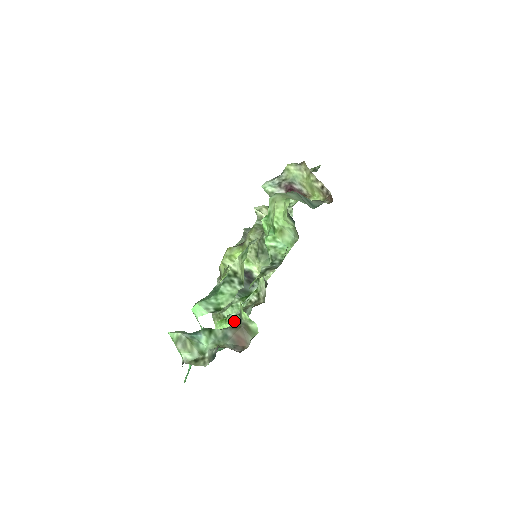
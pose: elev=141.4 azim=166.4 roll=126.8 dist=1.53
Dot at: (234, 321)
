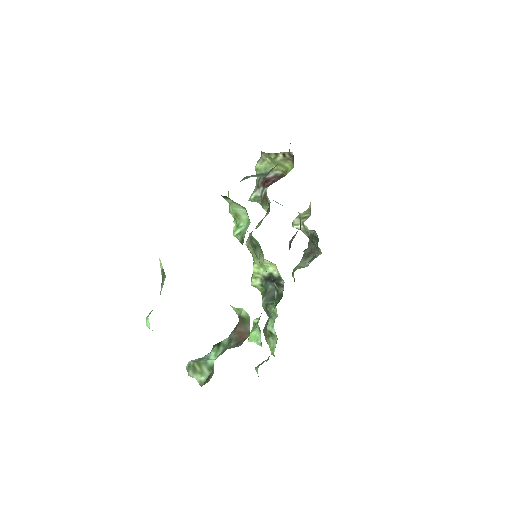
Dot at: (256, 325)
